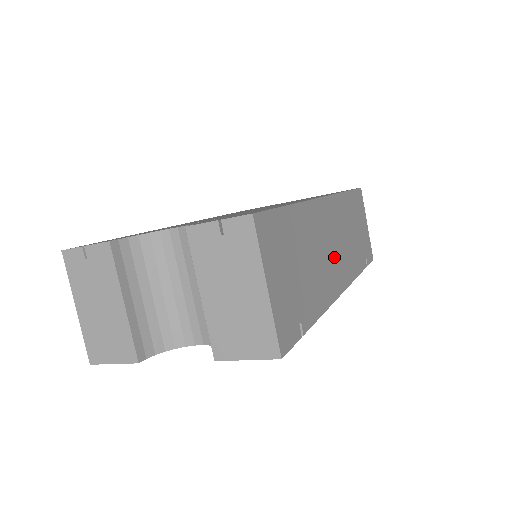
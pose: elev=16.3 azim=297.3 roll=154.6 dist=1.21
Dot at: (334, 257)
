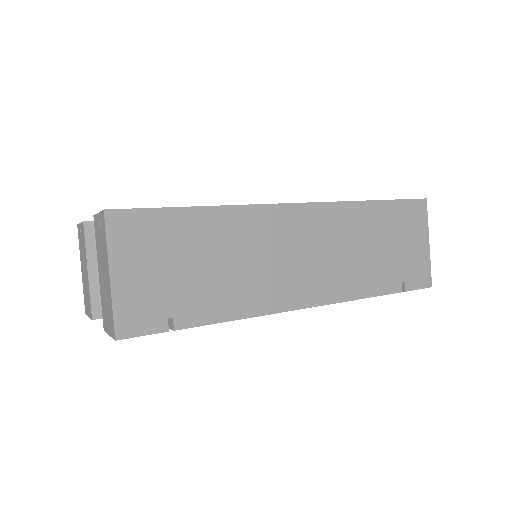
Dot at: (294, 269)
